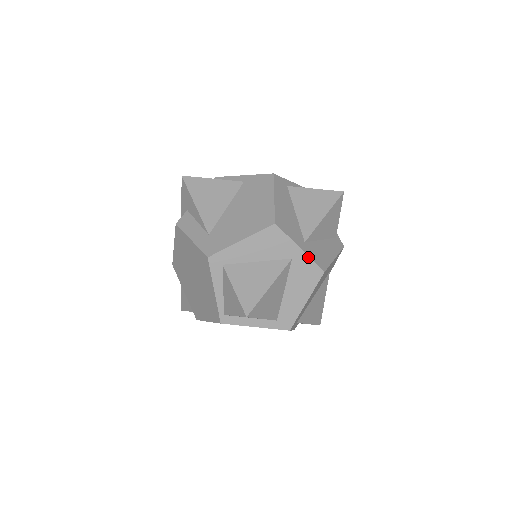
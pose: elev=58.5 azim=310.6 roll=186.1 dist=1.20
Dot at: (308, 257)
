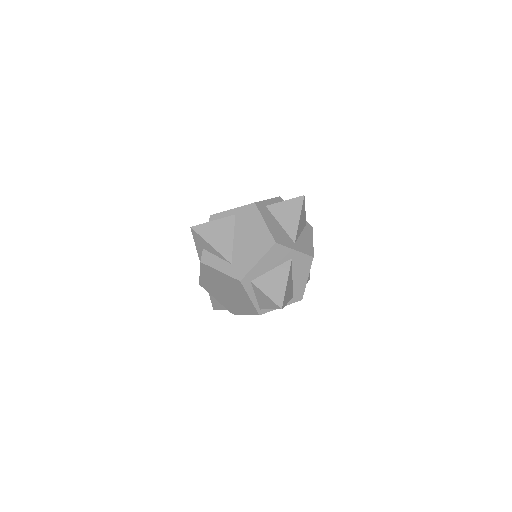
Dot at: (301, 253)
